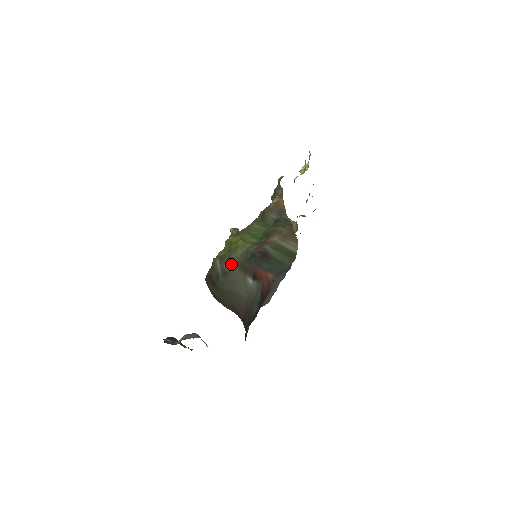
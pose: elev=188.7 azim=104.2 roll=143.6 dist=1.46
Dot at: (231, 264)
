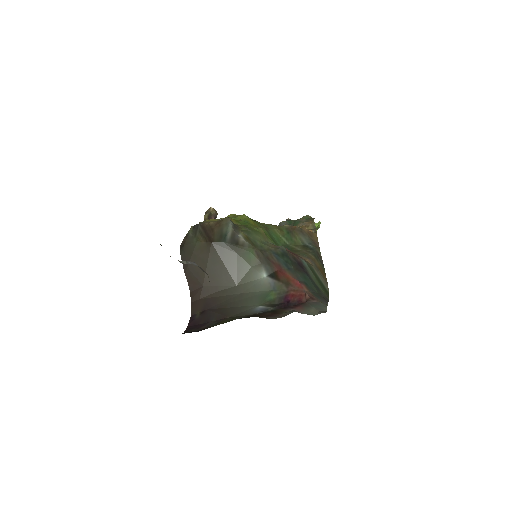
Dot at: (249, 240)
